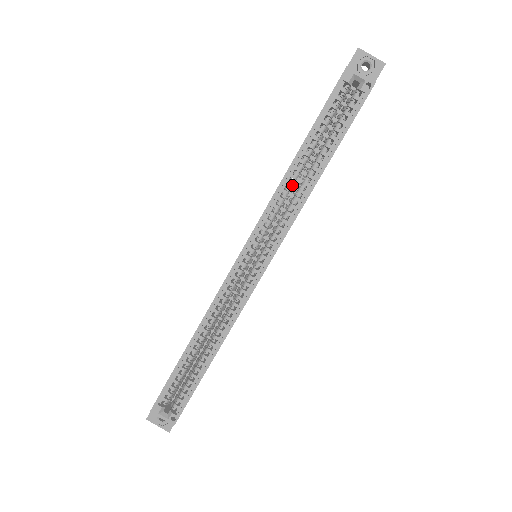
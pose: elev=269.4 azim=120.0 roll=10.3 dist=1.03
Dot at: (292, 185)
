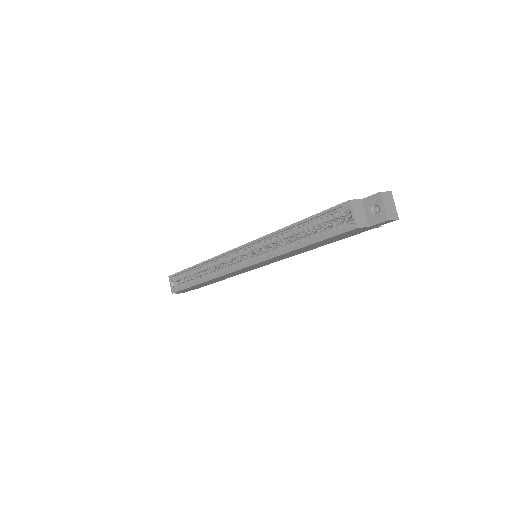
Dot at: (281, 239)
